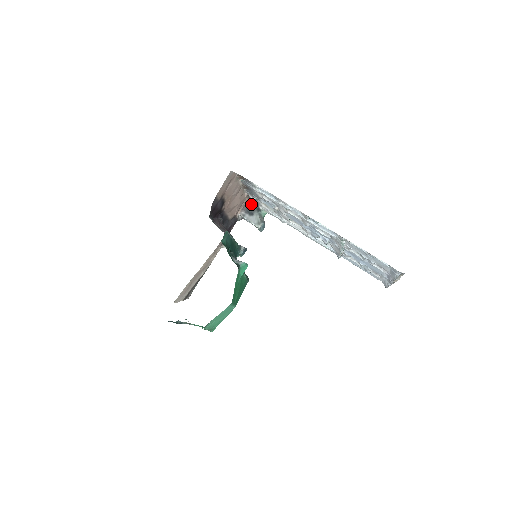
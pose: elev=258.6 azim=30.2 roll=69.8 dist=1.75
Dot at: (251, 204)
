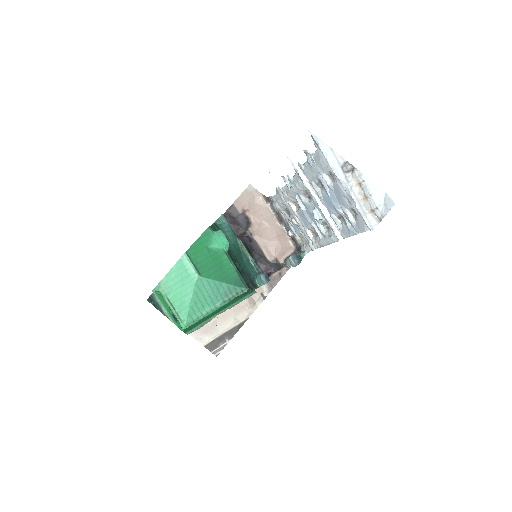
Dot at: occluded
